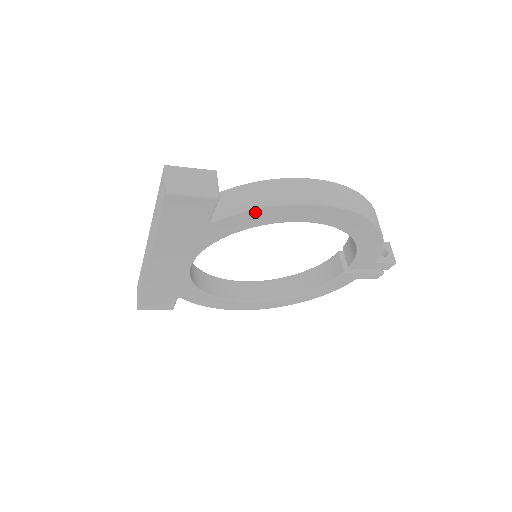
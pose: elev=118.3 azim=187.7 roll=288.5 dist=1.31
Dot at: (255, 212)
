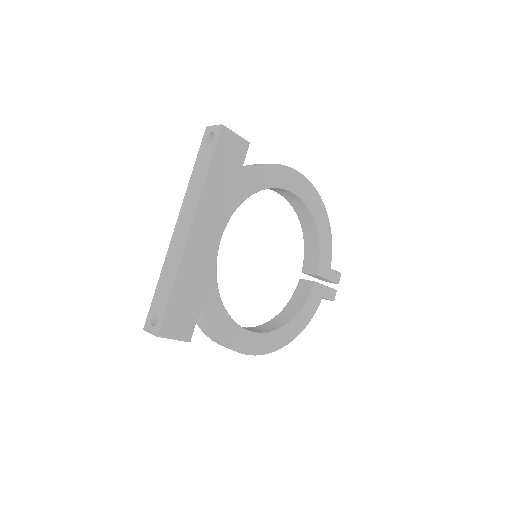
Dot at: (267, 168)
